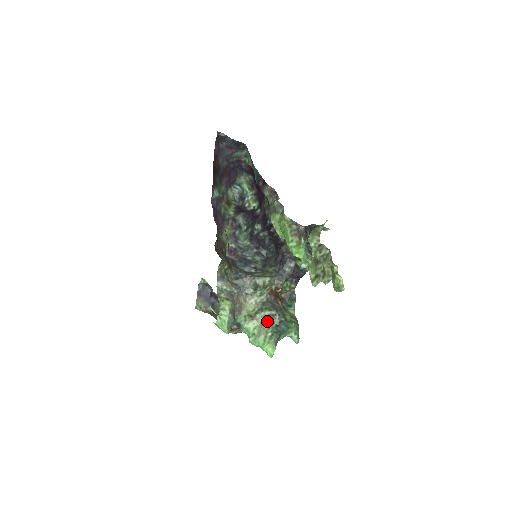
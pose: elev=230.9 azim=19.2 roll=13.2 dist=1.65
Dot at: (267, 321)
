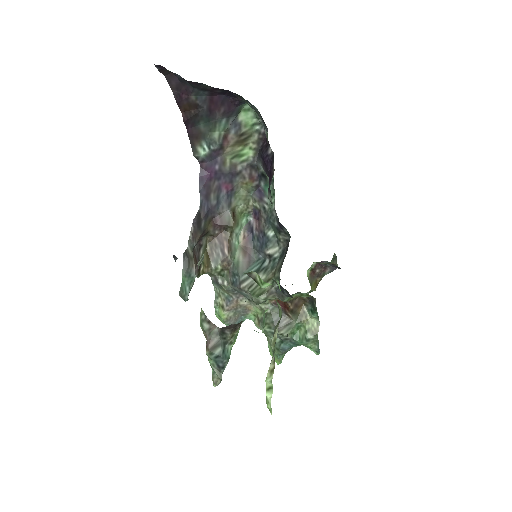
Dot at: (268, 336)
